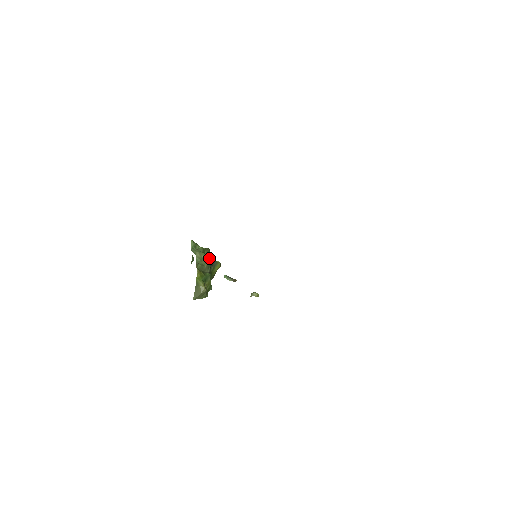
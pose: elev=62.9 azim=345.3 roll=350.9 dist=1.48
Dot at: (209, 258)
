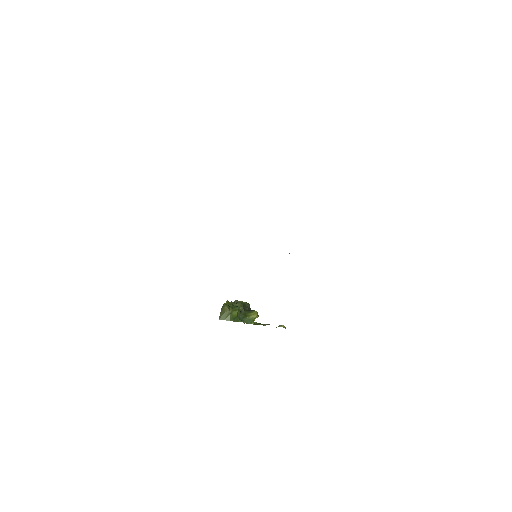
Dot at: (247, 307)
